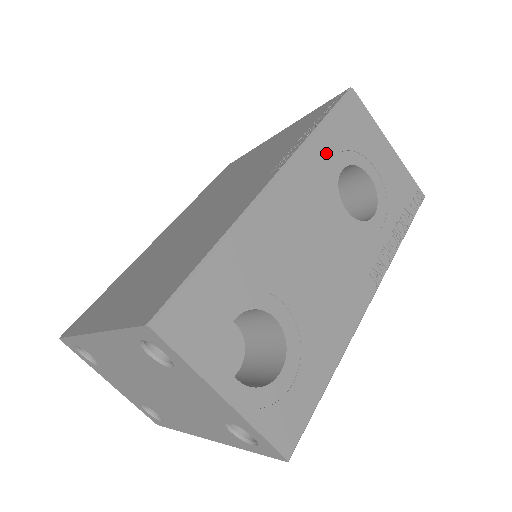
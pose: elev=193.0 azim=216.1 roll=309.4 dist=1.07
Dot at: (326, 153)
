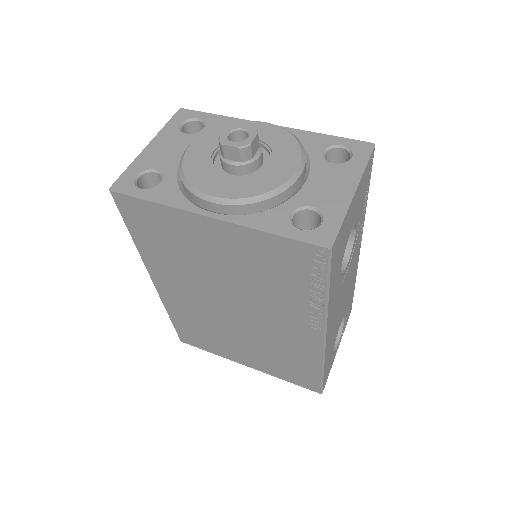
Dot at: (334, 290)
